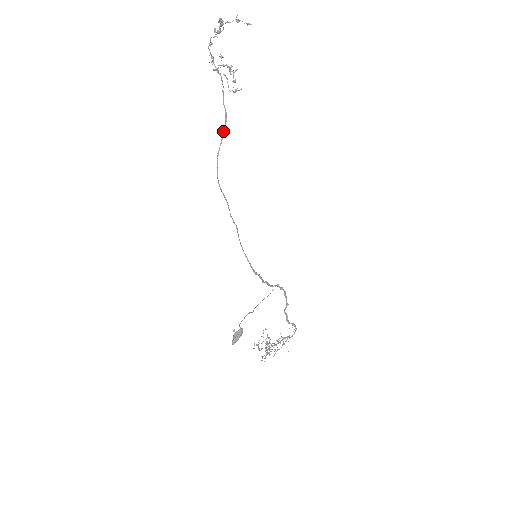
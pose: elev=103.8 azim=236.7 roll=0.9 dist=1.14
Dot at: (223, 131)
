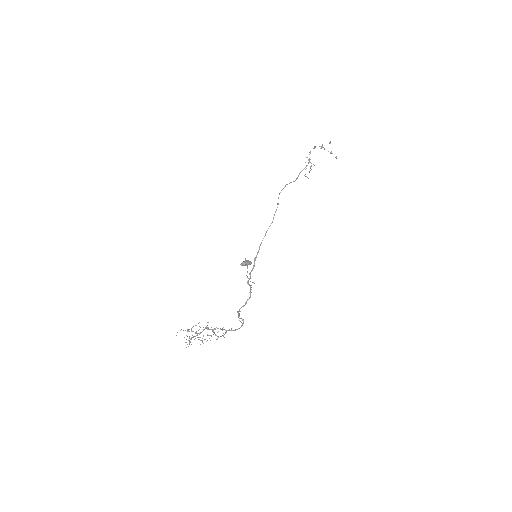
Dot at: (293, 181)
